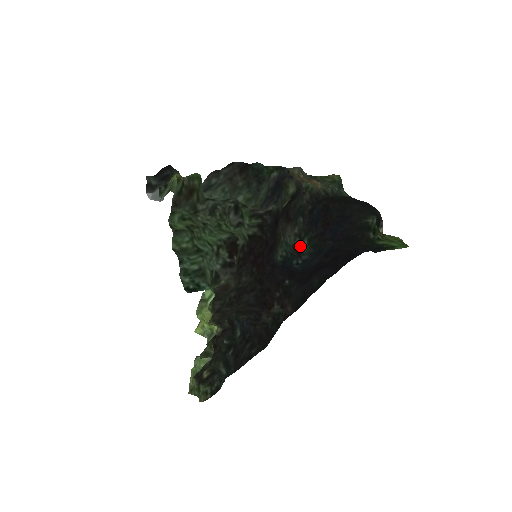
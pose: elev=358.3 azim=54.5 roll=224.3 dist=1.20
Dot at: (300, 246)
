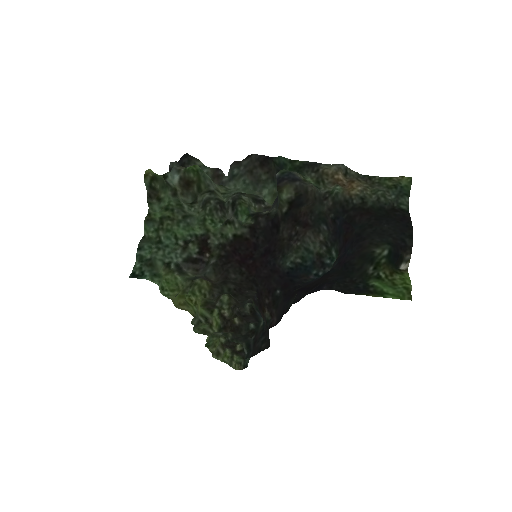
Dot at: (328, 256)
